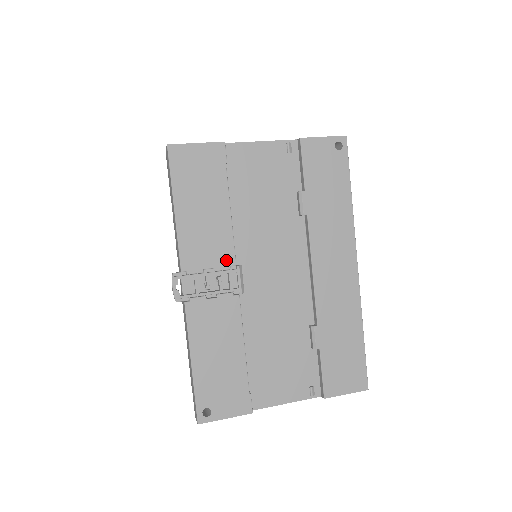
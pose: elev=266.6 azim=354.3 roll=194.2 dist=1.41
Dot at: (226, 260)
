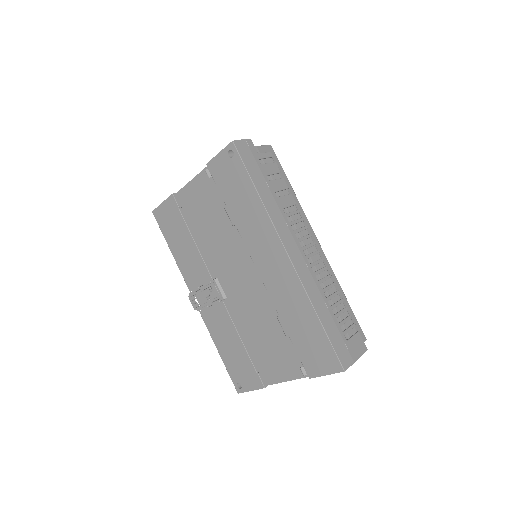
Dot at: (206, 277)
